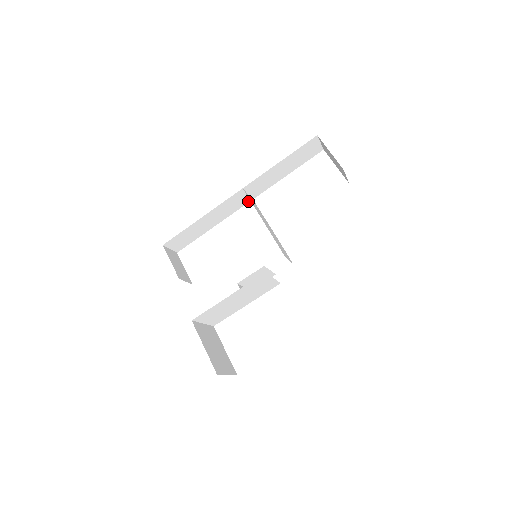
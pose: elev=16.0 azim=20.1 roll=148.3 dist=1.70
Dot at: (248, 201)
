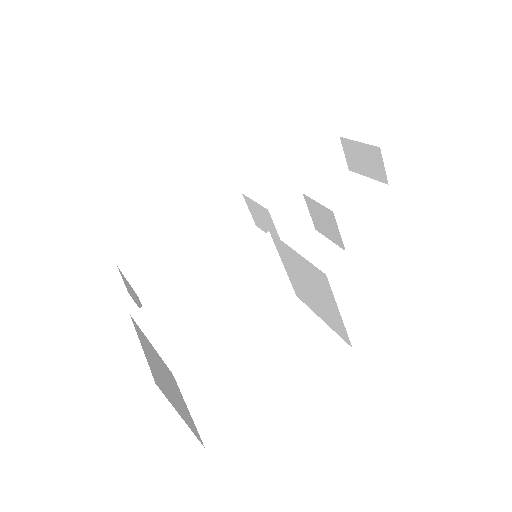
Dot at: (249, 227)
